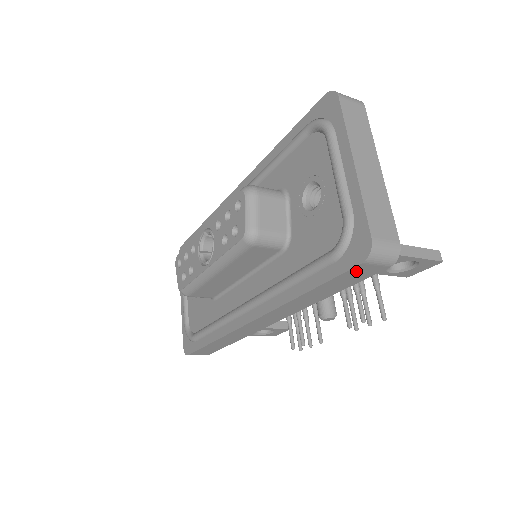
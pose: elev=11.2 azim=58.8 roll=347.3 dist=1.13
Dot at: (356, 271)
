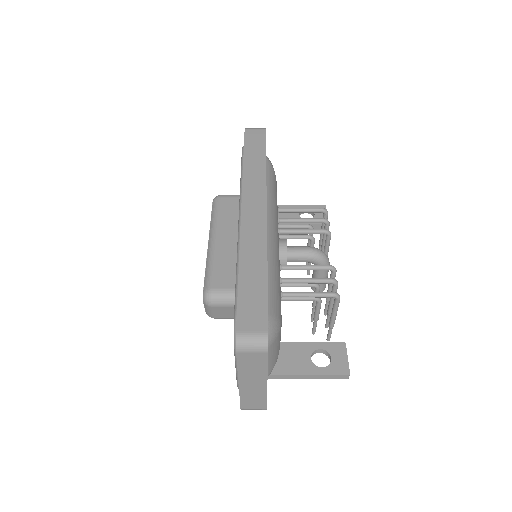
Dot at: occluded
